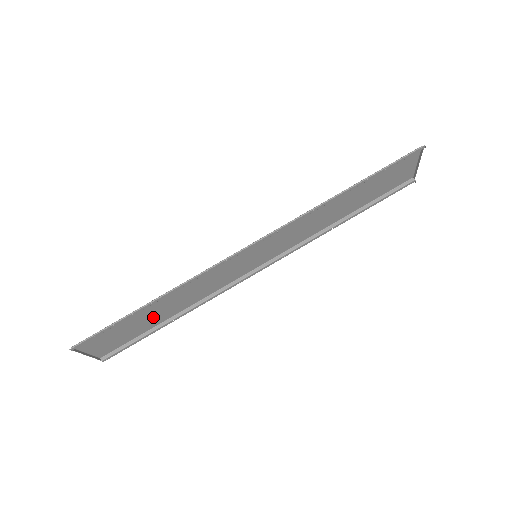
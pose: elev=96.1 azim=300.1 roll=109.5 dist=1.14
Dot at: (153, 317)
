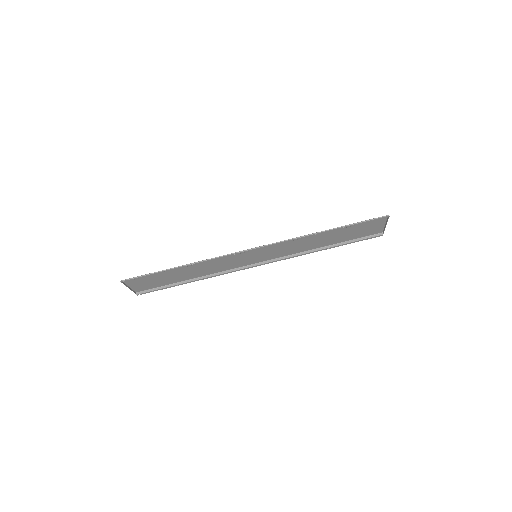
Dot at: (177, 276)
